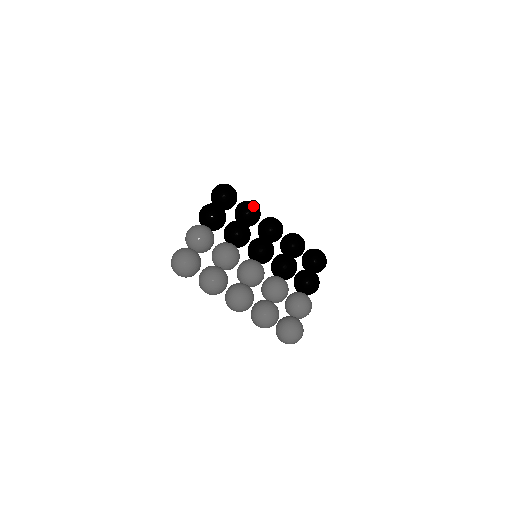
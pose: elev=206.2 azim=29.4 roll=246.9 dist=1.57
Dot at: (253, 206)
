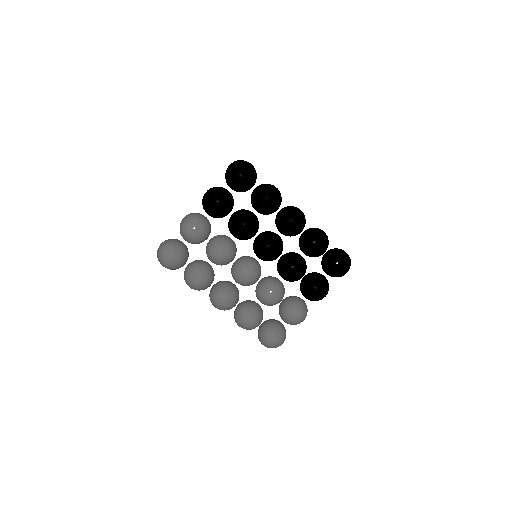
Dot at: (269, 199)
